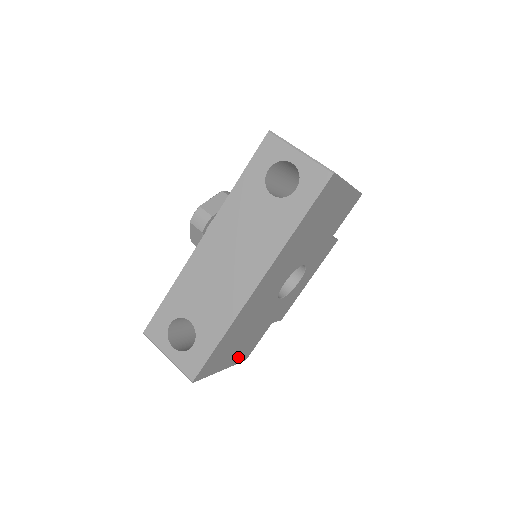
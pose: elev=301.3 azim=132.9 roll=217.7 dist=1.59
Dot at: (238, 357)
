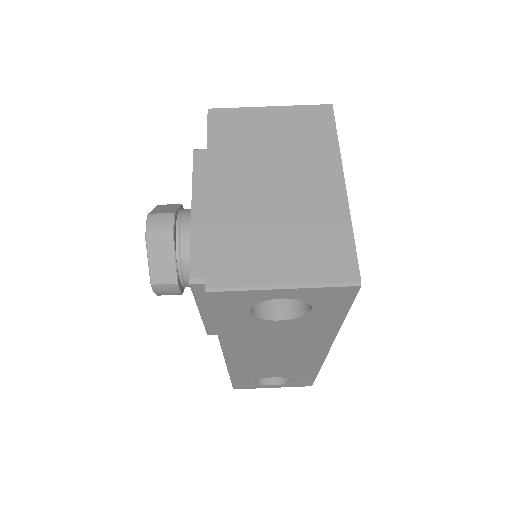
Dot at: occluded
